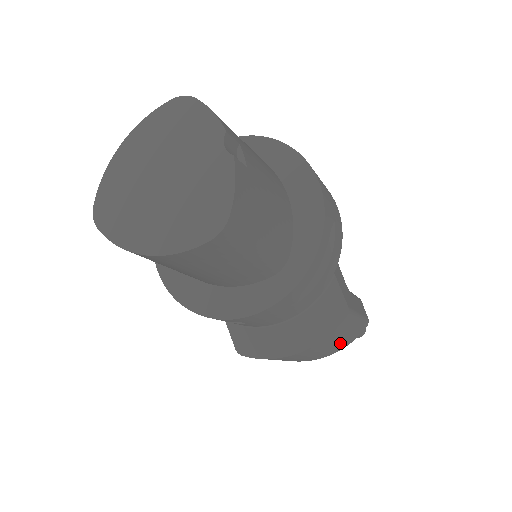
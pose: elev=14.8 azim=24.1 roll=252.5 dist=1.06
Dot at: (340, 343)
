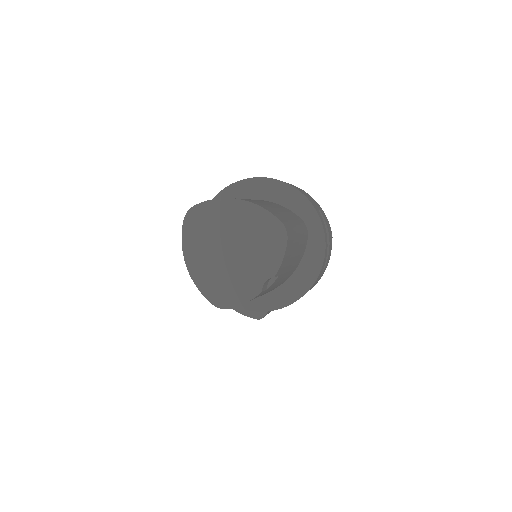
Dot at: occluded
